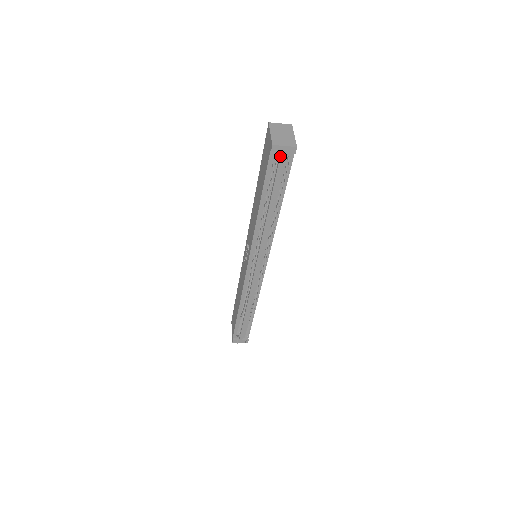
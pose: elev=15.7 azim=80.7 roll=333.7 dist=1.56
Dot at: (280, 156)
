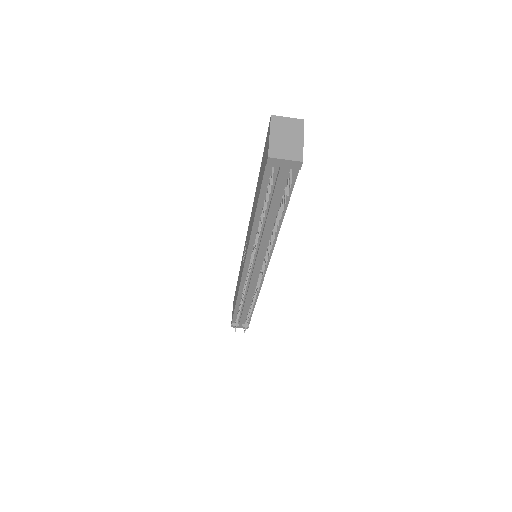
Dot at: (279, 170)
